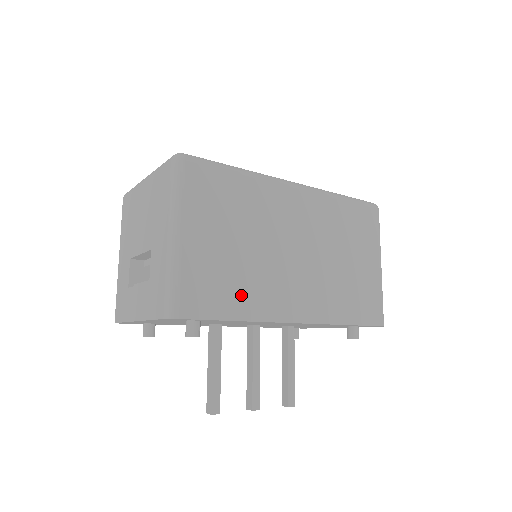
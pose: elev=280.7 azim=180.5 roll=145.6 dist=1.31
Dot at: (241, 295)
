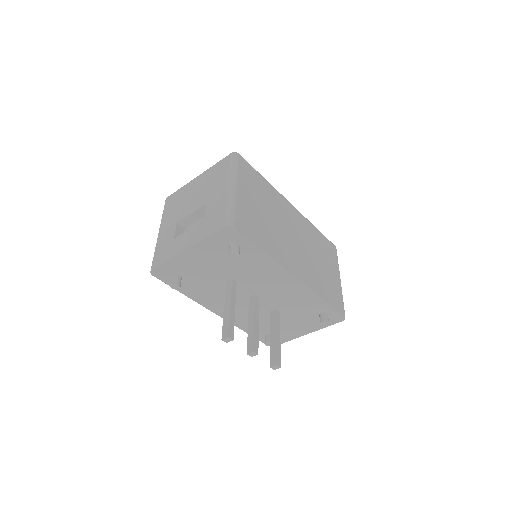
Dot at: (267, 240)
